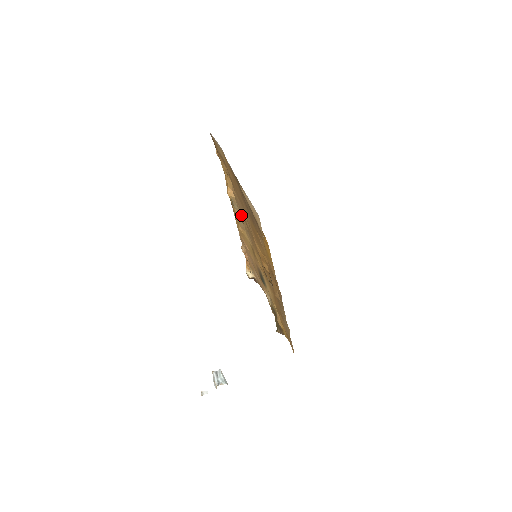
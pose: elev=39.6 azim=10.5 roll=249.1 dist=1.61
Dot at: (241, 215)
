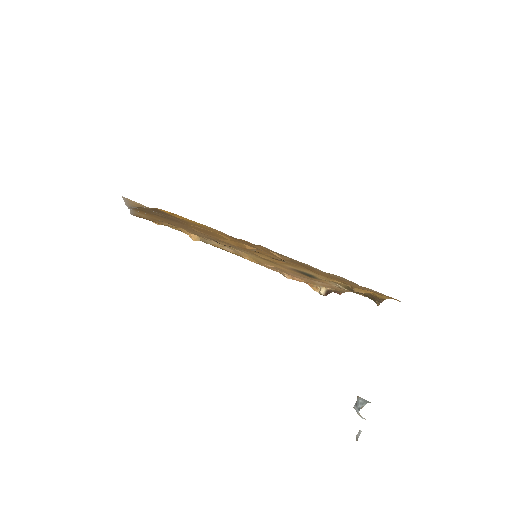
Dot at: (216, 242)
